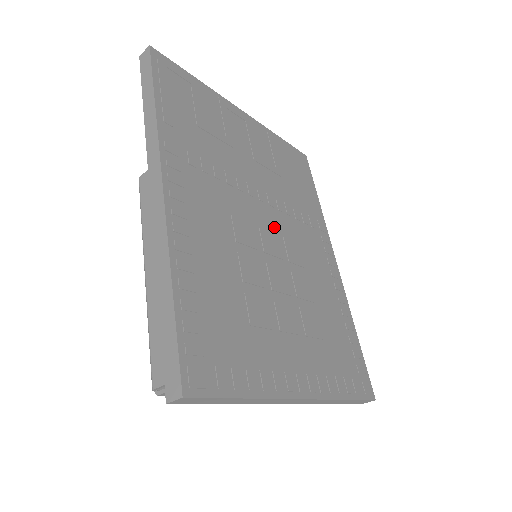
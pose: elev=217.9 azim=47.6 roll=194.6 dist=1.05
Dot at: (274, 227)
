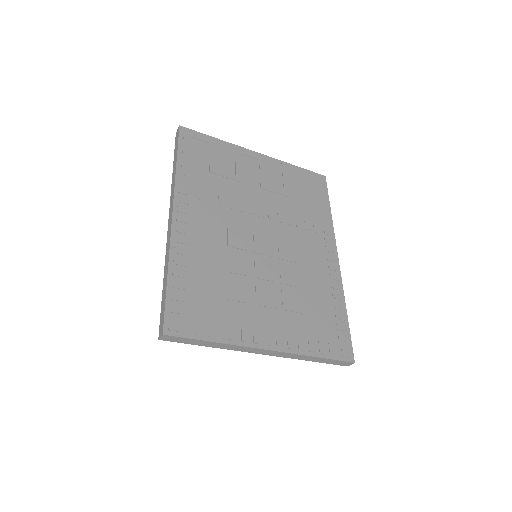
Dot at: (270, 234)
